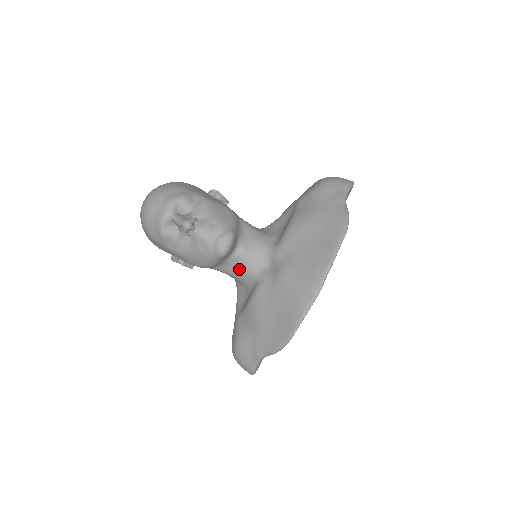
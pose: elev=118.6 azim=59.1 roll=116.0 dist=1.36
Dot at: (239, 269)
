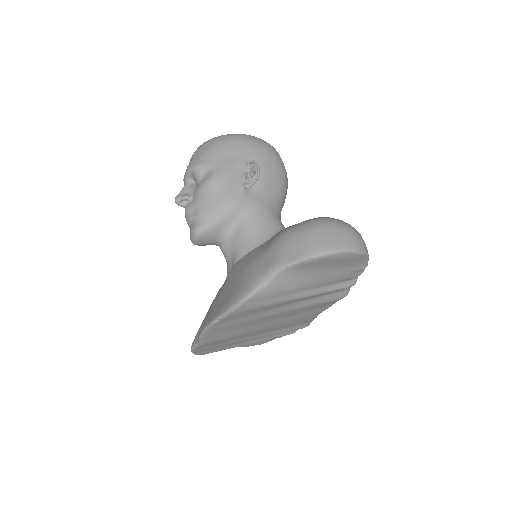
Dot at: occluded
